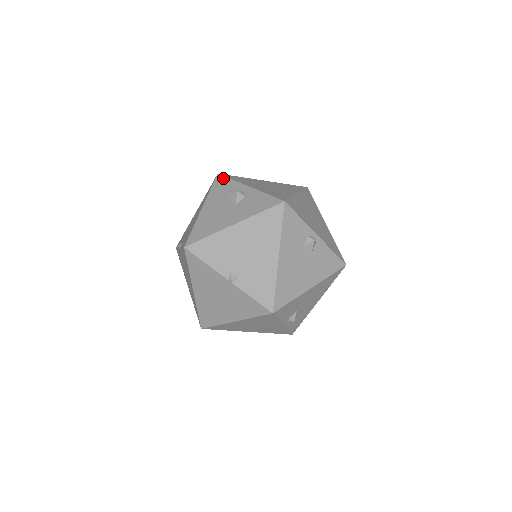
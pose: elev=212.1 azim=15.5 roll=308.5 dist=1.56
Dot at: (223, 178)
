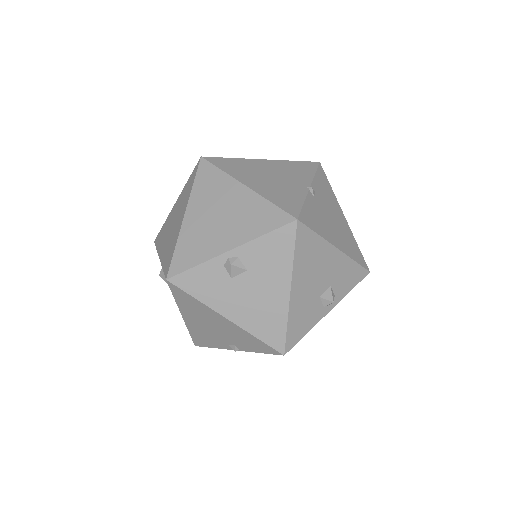
Dot at: occluded
